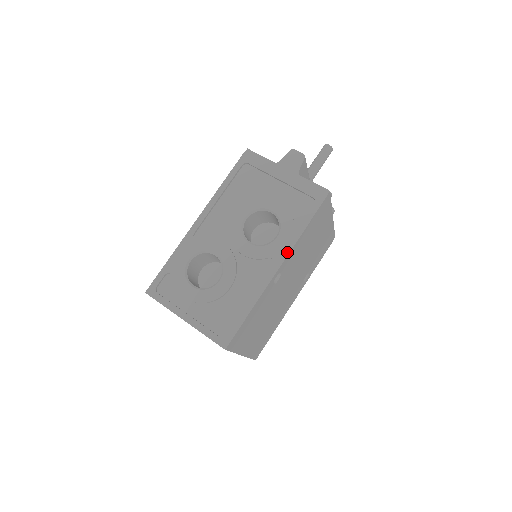
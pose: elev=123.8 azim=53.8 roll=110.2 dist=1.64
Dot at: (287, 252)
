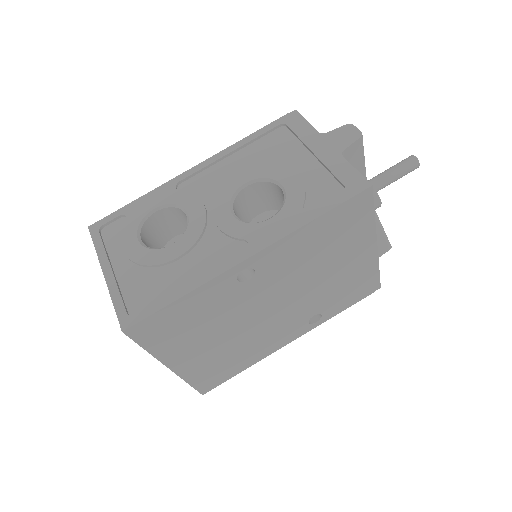
Dot at: (271, 241)
